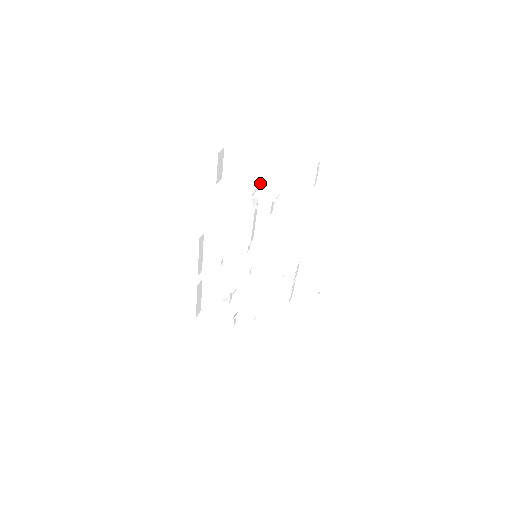
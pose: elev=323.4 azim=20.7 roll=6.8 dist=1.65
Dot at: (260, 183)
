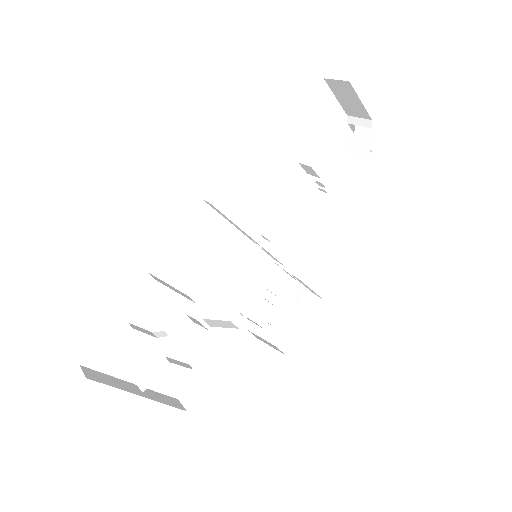
Dot at: (309, 151)
